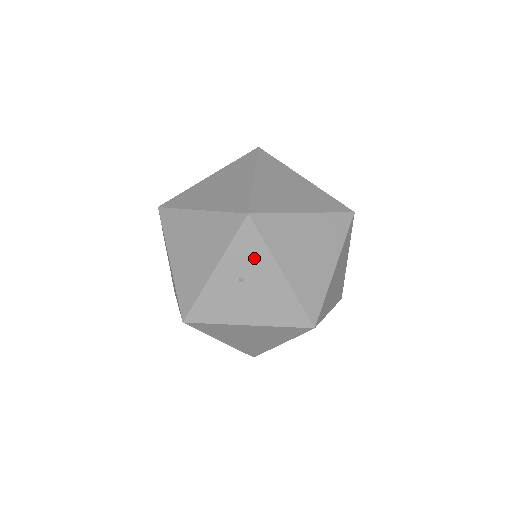
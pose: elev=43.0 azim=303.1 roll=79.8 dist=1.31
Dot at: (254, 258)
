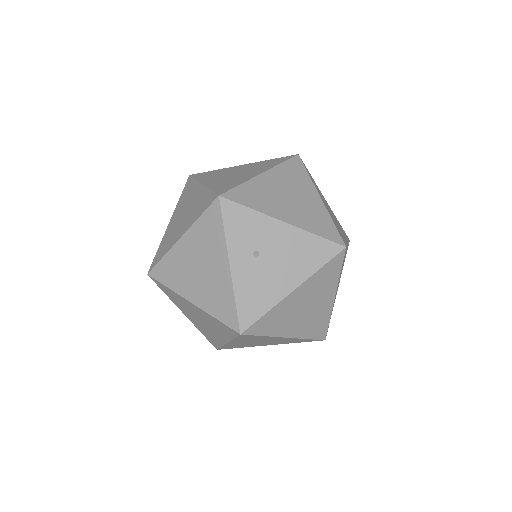
Dot at: (252, 228)
